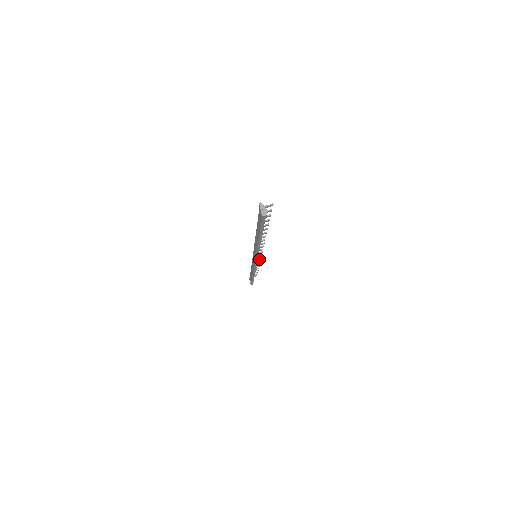
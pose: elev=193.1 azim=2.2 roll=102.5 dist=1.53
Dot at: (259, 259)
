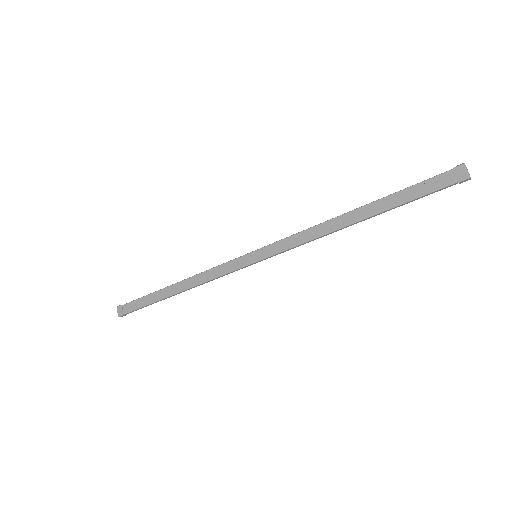
Dot at: occluded
